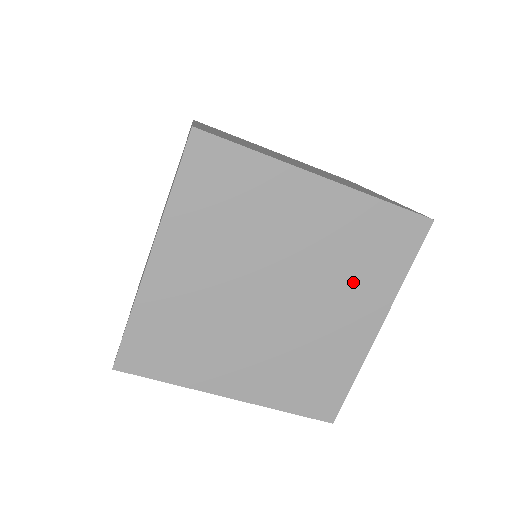
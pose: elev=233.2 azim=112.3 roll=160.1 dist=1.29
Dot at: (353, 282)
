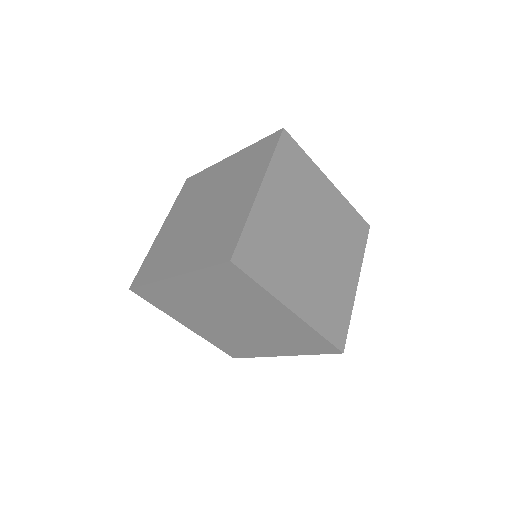
Dot at: (280, 341)
